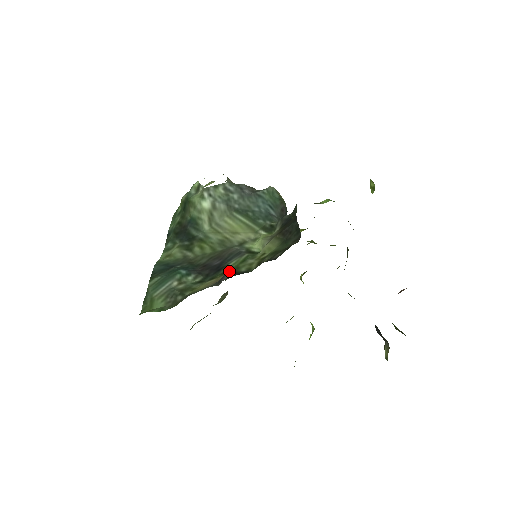
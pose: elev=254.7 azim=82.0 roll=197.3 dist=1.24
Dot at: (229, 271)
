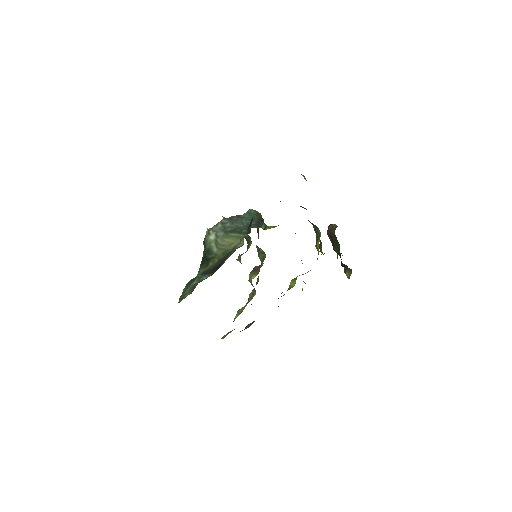
Dot at: occluded
